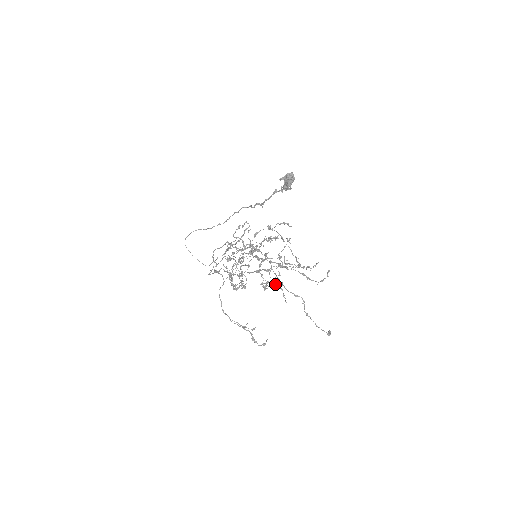
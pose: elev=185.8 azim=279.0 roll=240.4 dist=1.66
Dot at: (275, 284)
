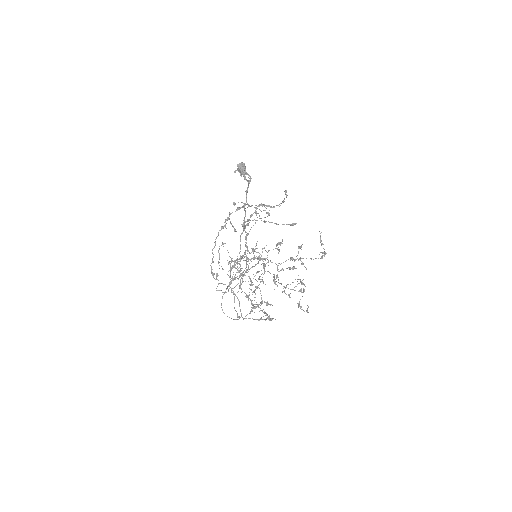
Dot at: (301, 289)
